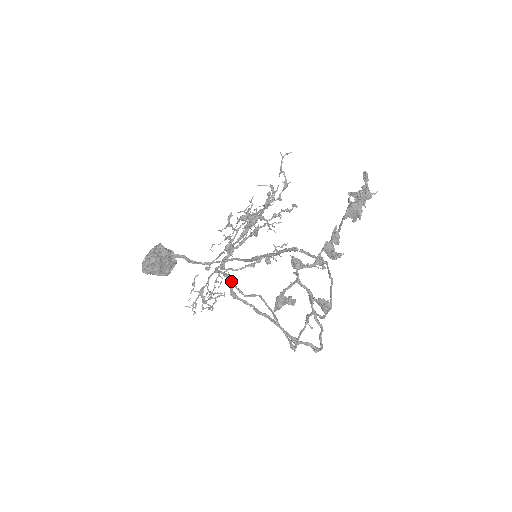
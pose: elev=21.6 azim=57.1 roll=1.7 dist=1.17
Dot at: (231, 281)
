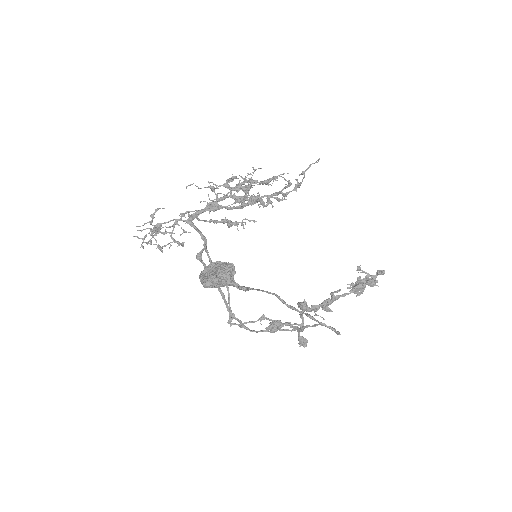
Dot at: occluded
